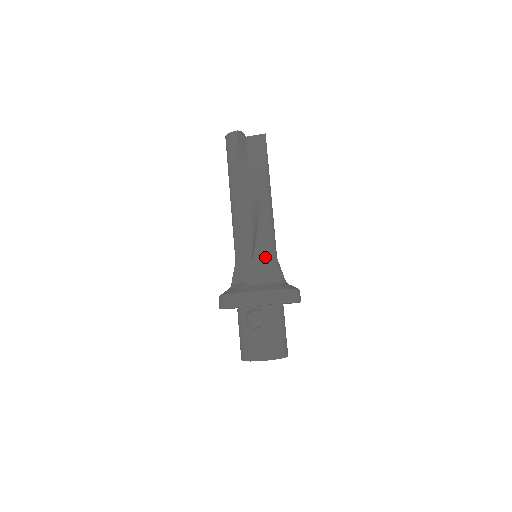
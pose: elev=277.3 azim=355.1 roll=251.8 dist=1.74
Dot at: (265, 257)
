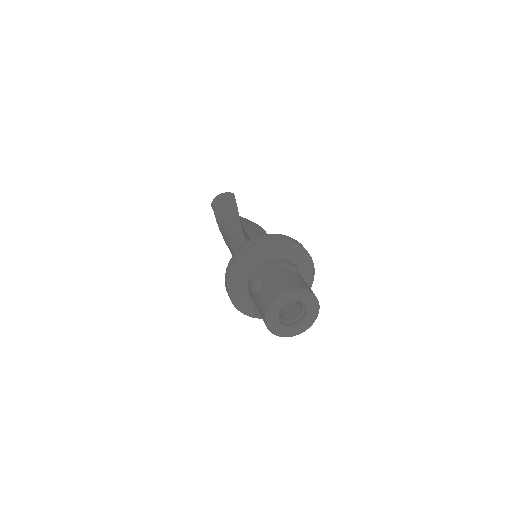
Dot at: occluded
